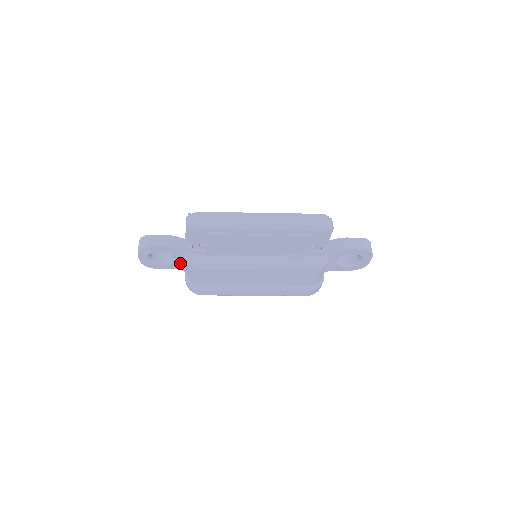
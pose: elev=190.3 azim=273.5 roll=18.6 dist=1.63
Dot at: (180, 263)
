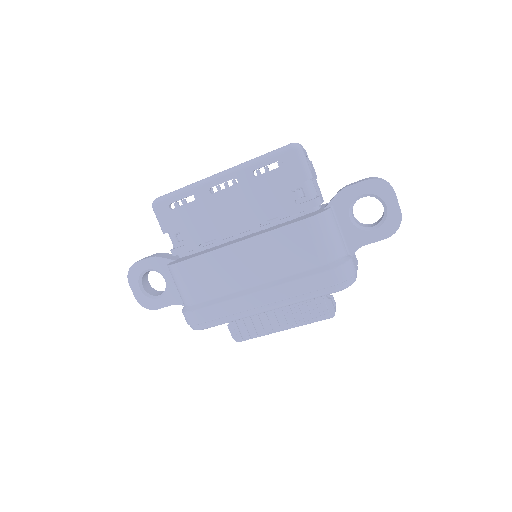
Dot at: (174, 289)
